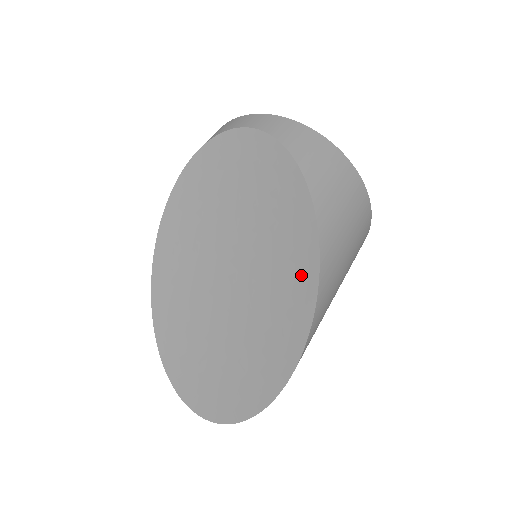
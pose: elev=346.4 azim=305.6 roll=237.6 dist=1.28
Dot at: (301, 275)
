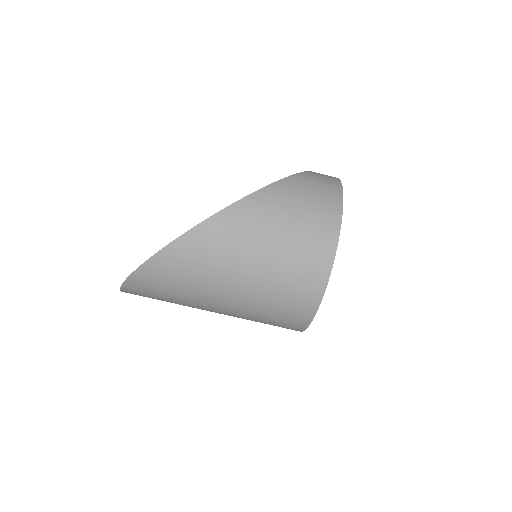
Dot at: occluded
